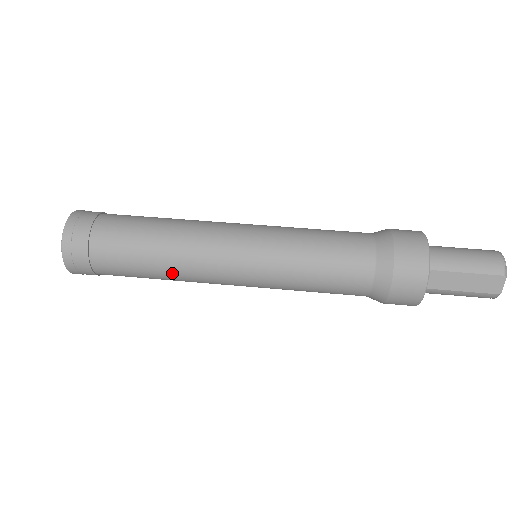
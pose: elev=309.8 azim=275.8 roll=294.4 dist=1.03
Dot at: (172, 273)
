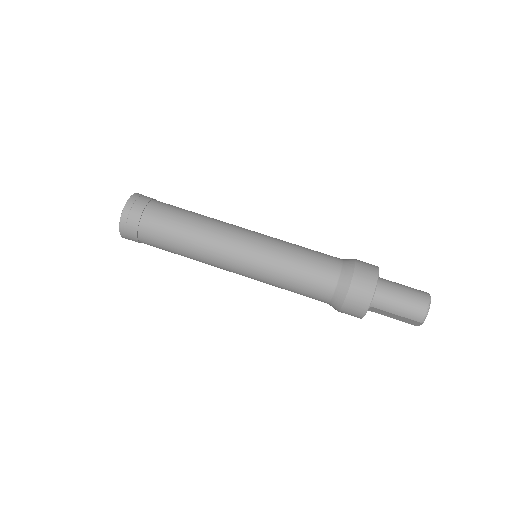
Dot at: occluded
